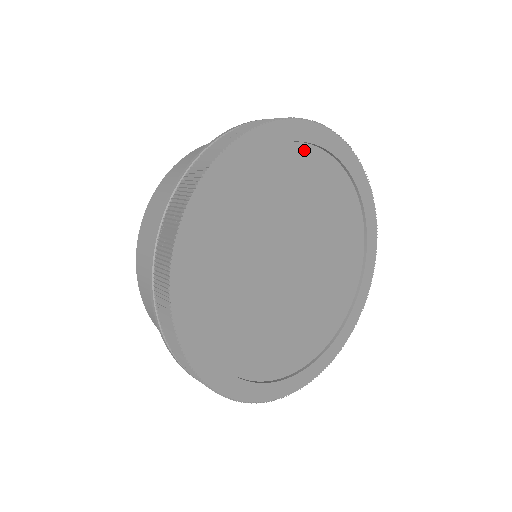
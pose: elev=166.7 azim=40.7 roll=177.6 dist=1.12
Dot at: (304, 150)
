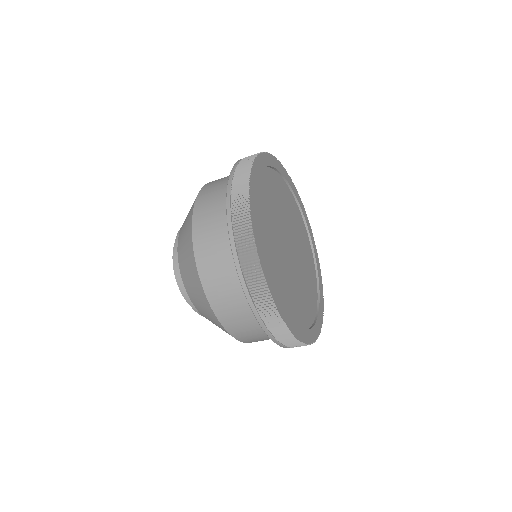
Dot at: (304, 226)
